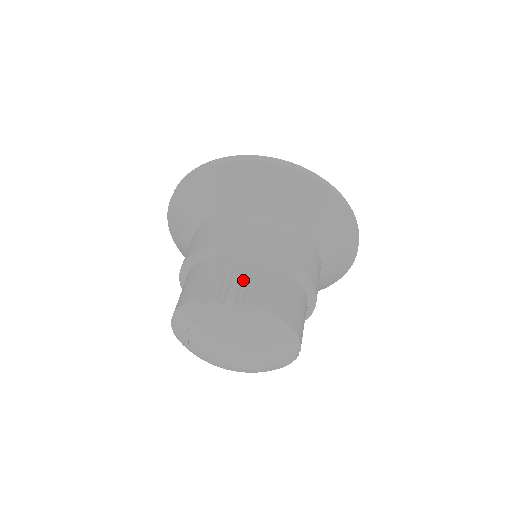
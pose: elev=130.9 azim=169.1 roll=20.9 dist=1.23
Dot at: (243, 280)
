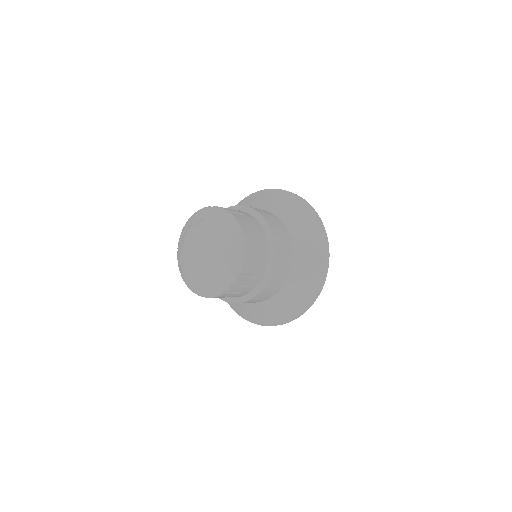
Dot at: occluded
